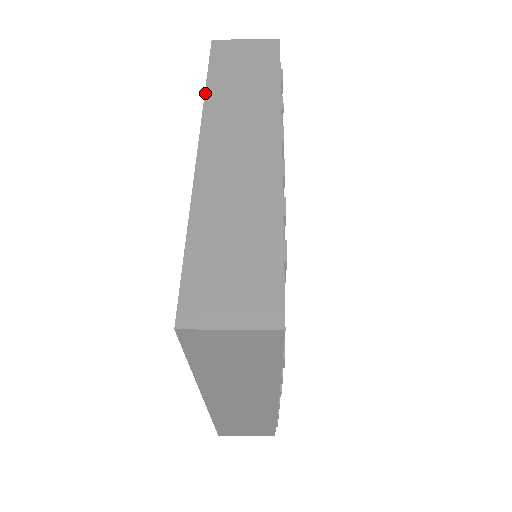
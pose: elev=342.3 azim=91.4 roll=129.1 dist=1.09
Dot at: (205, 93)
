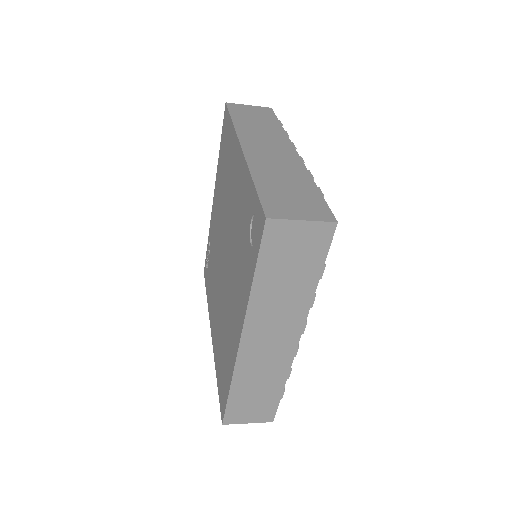
Dot at: (233, 124)
